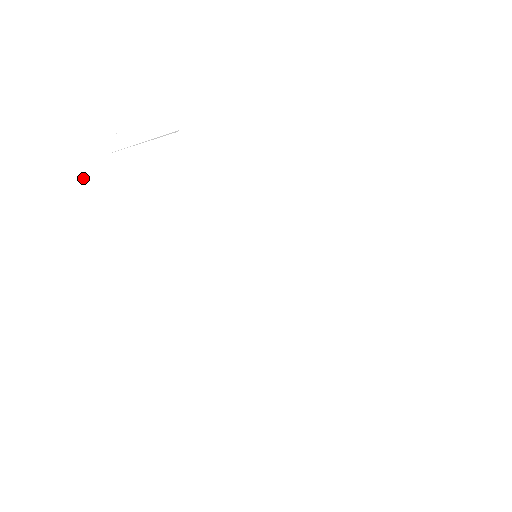
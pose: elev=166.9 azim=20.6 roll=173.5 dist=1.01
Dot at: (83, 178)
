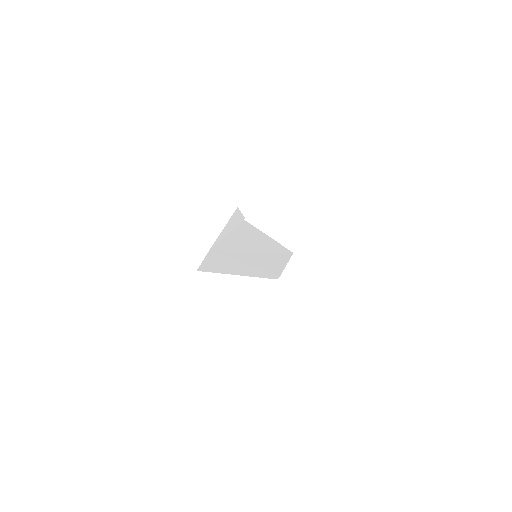
Dot at: (200, 265)
